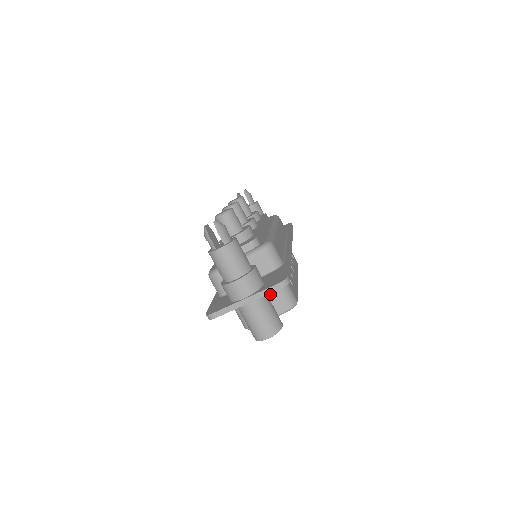
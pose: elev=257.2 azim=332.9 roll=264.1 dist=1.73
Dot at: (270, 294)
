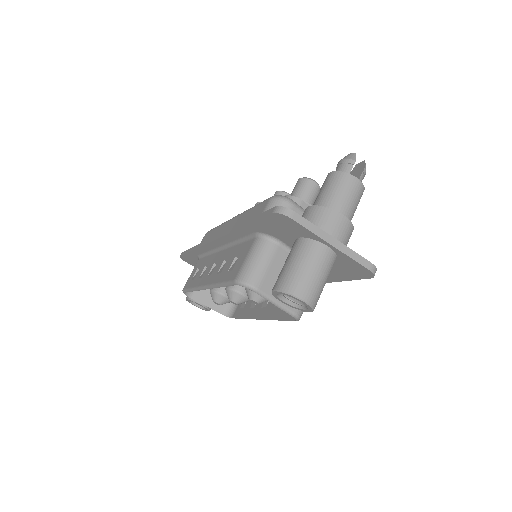
Dot at: occluded
